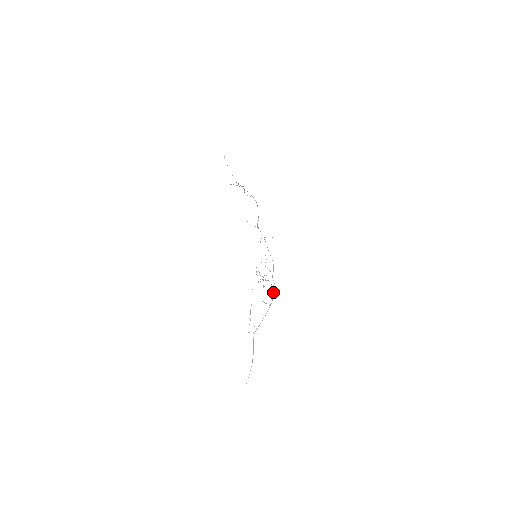
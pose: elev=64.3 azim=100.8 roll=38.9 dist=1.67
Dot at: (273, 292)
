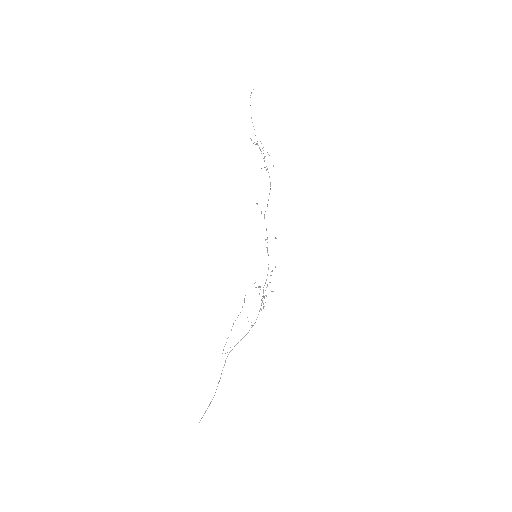
Dot at: occluded
